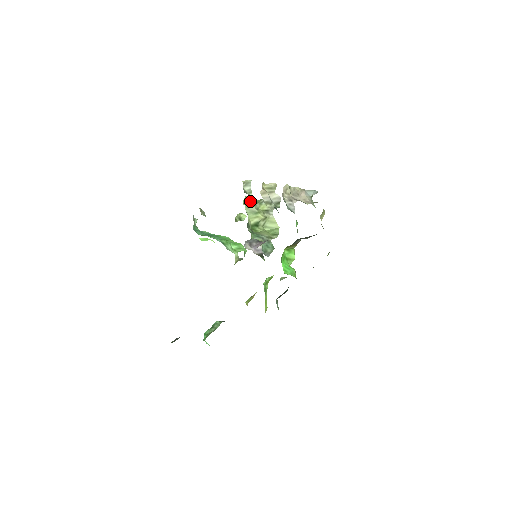
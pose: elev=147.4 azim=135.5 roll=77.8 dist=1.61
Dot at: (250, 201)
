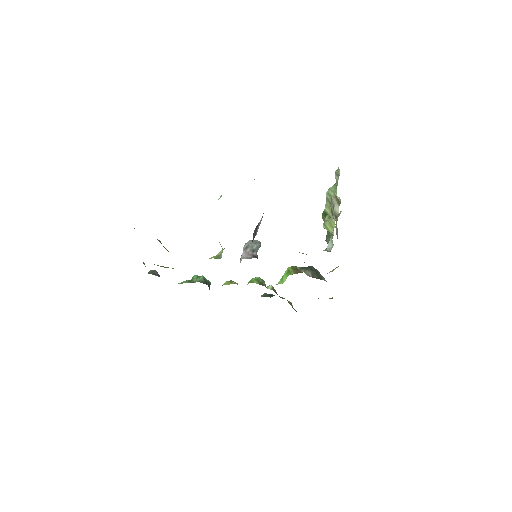
Dot at: (333, 190)
